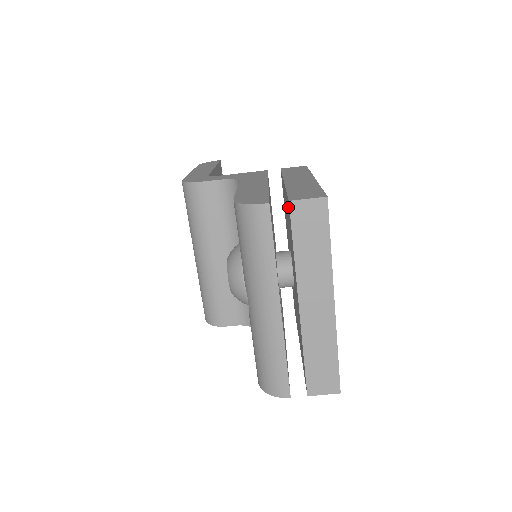
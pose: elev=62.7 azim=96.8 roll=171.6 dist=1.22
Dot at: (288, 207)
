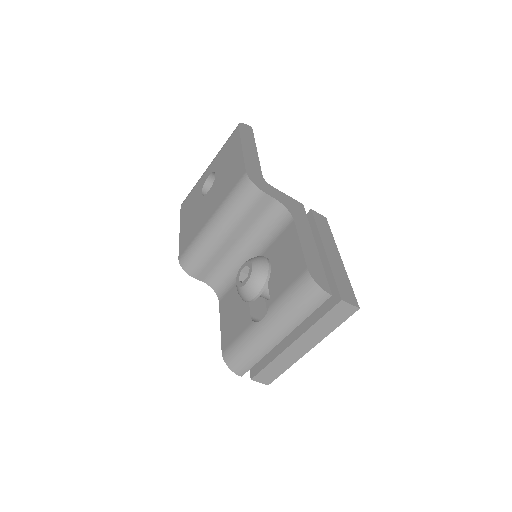
Dot at: (331, 291)
